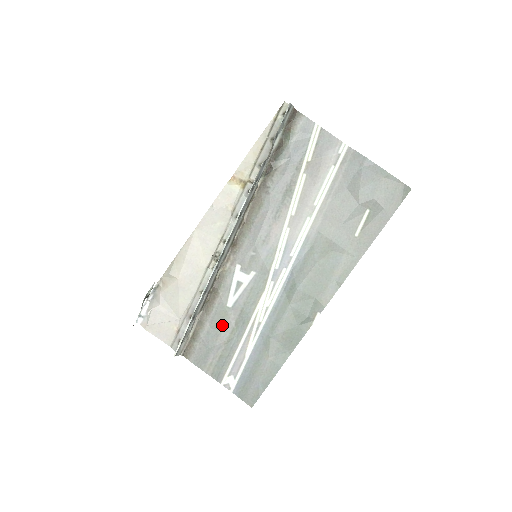
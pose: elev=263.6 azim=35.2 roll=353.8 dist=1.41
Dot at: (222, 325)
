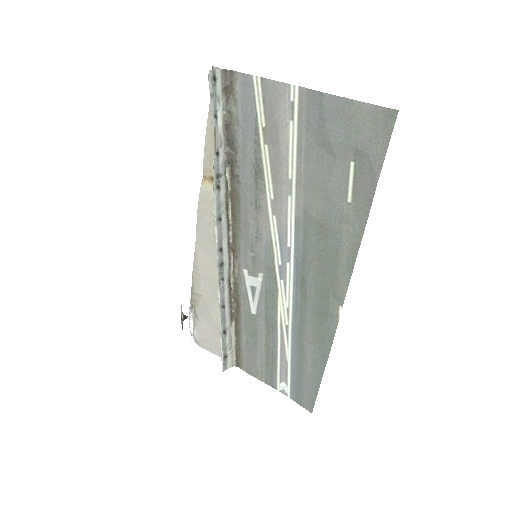
Dot at: (255, 333)
